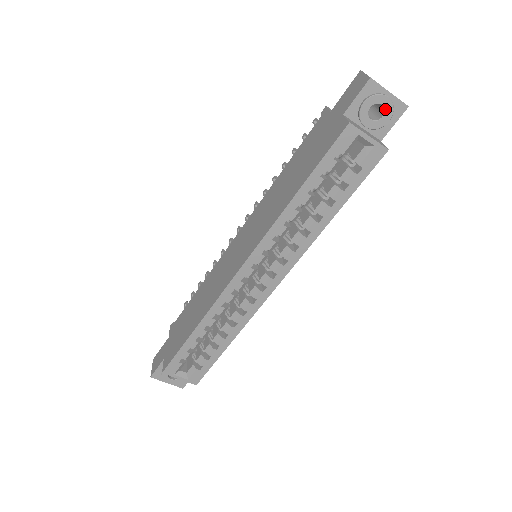
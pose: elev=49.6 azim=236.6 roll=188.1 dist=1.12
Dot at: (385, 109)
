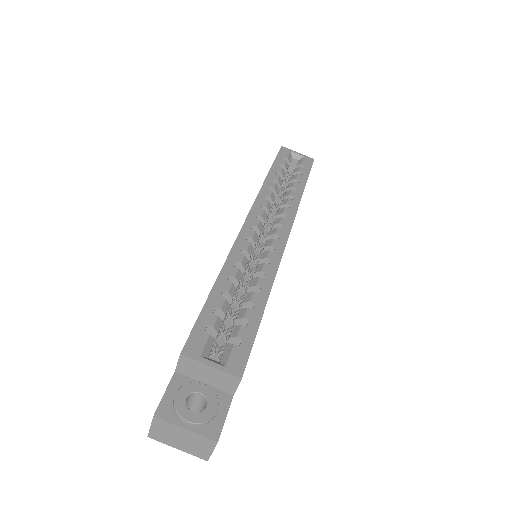
Dot at: occluded
